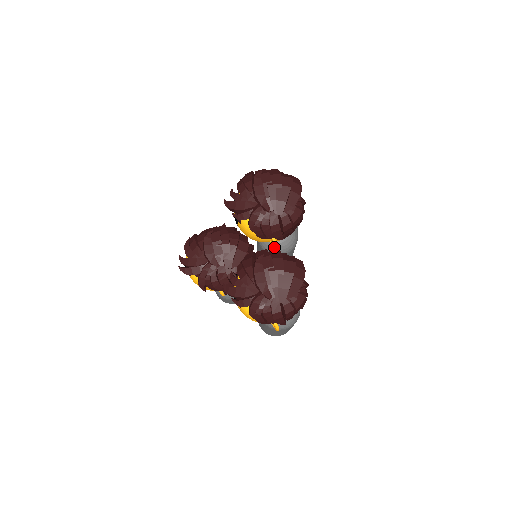
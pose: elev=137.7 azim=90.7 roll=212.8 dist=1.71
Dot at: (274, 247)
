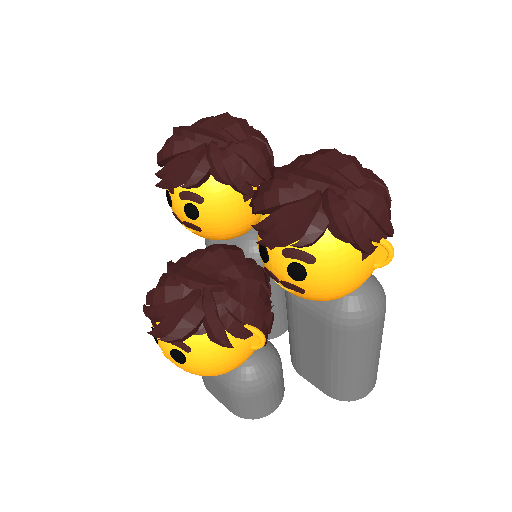
Dot at: occluded
